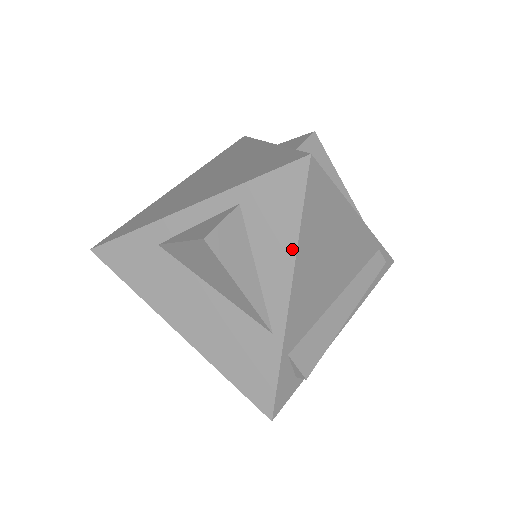
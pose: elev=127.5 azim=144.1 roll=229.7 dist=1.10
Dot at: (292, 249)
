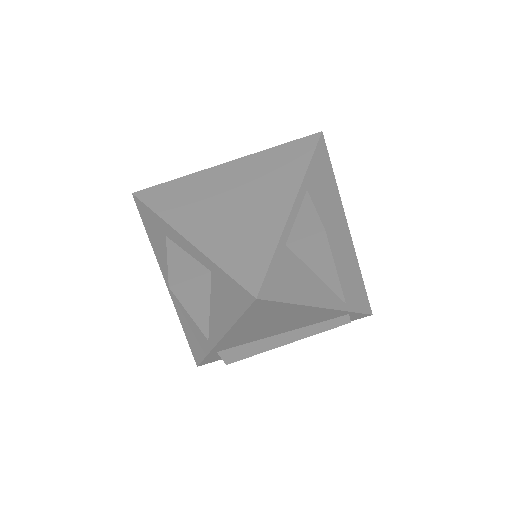
Dot at: (230, 323)
